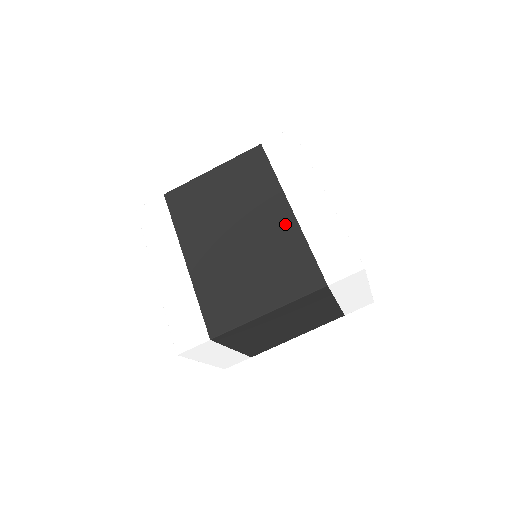
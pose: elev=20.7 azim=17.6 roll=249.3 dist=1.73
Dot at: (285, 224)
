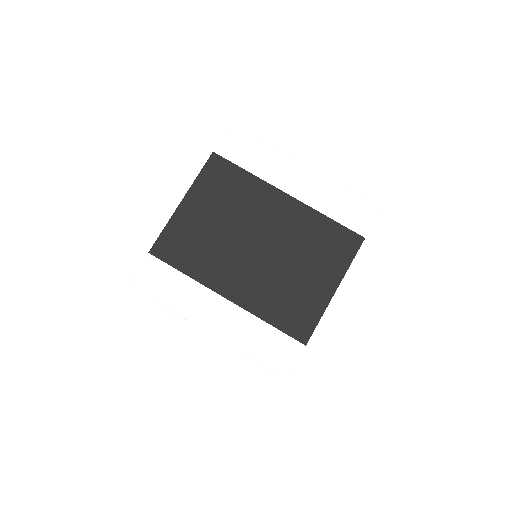
Dot at: (293, 211)
